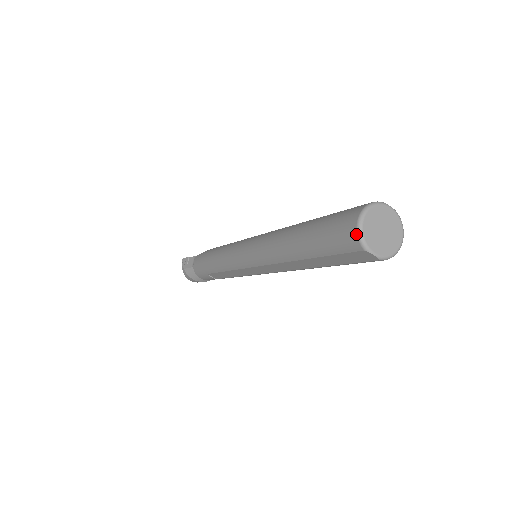
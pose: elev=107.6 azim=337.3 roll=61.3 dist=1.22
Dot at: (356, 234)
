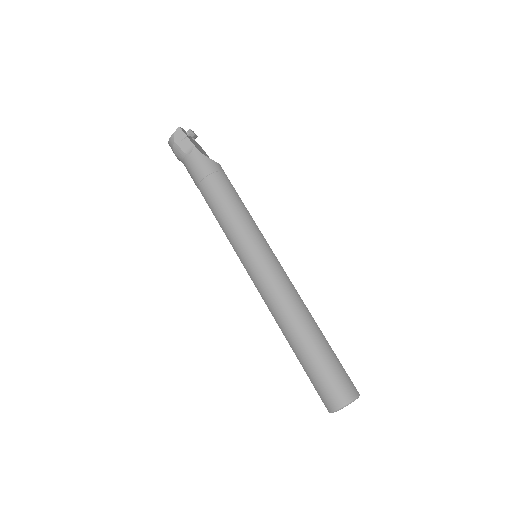
Dot at: (334, 409)
